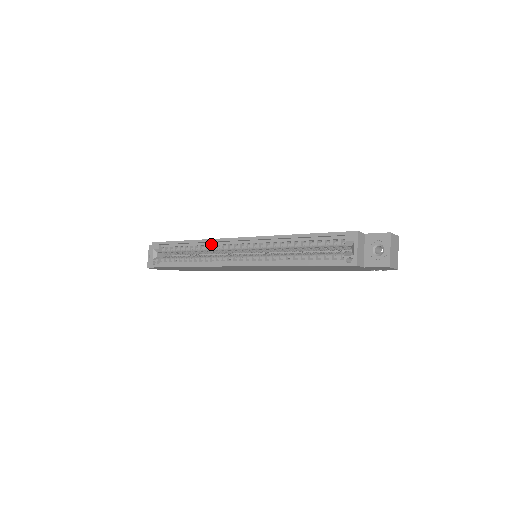
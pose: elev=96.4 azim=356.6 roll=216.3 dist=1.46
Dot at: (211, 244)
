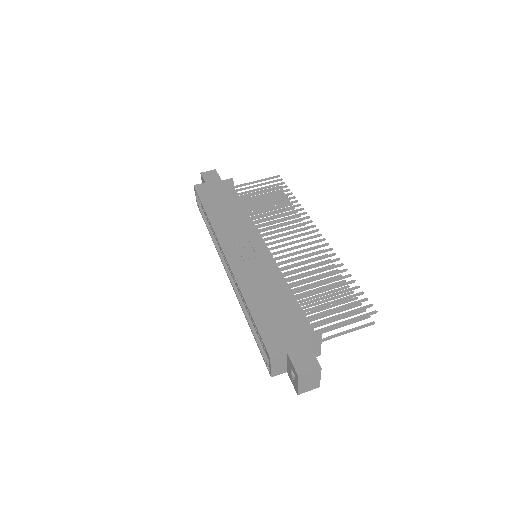
Dot at: occluded
